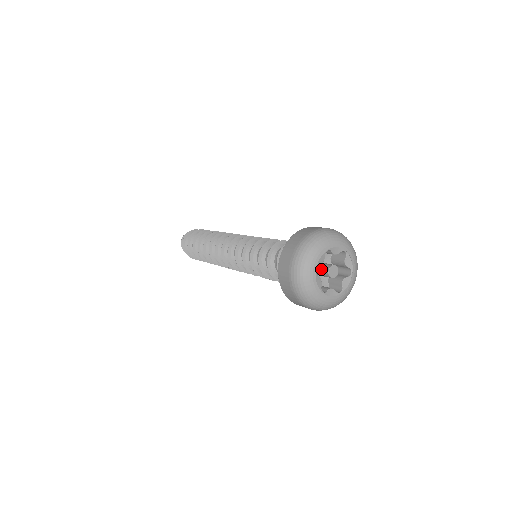
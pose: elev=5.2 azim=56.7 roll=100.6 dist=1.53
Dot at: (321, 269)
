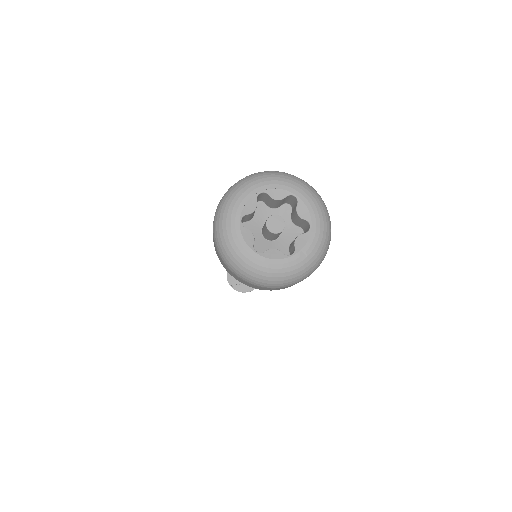
Dot at: (264, 225)
